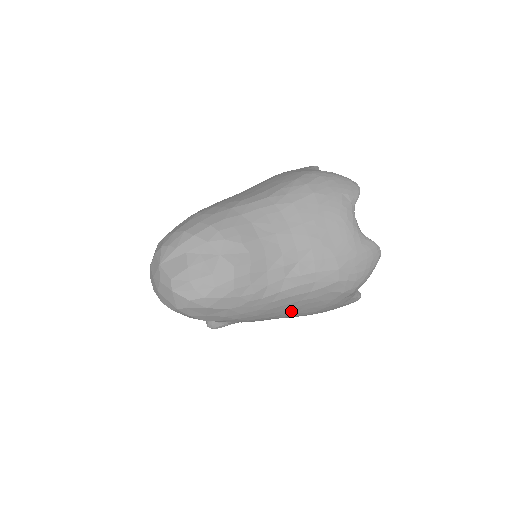
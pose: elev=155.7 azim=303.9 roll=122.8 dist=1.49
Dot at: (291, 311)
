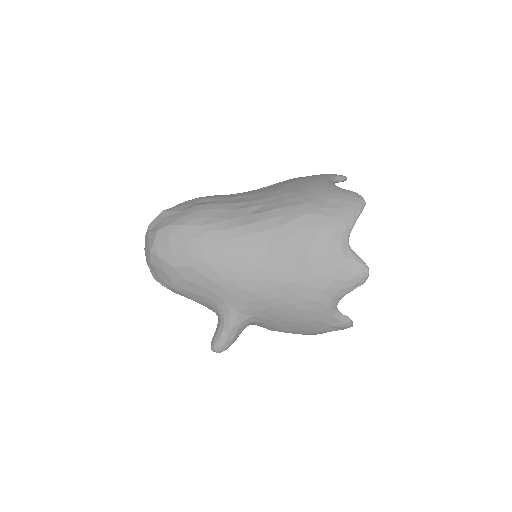
Dot at: (267, 265)
